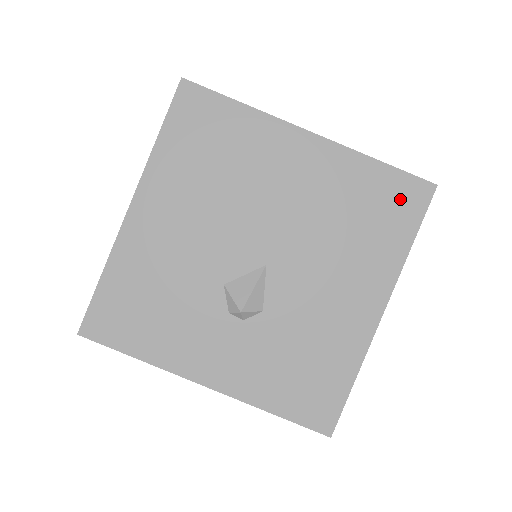
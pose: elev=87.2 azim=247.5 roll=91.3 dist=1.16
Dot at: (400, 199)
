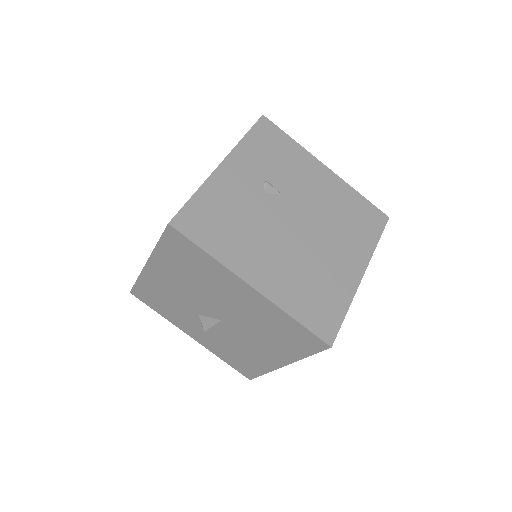
Dot at: (305, 340)
